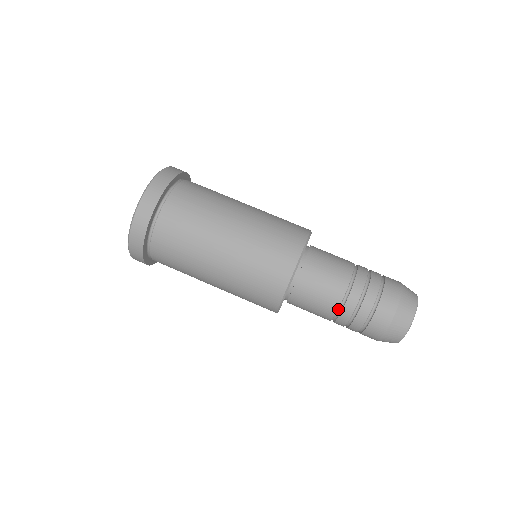
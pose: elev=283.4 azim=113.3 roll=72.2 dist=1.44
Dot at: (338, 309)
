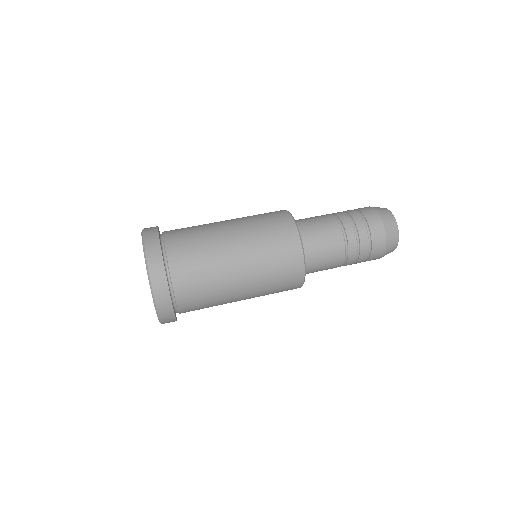
Dot at: (343, 262)
